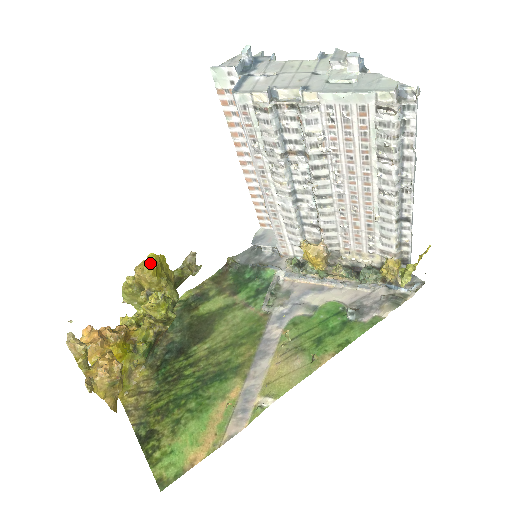
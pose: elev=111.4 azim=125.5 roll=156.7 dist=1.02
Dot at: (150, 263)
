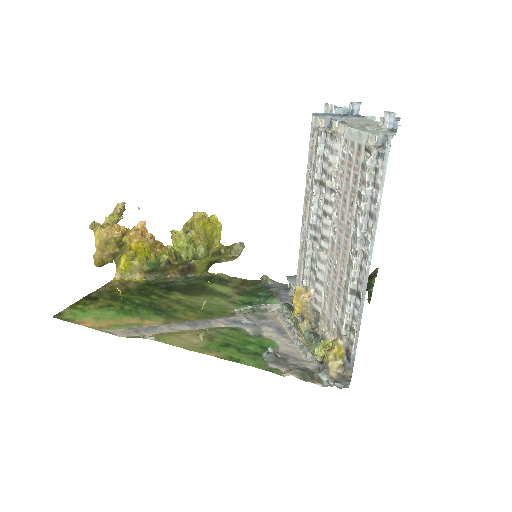
Dot at: (207, 217)
